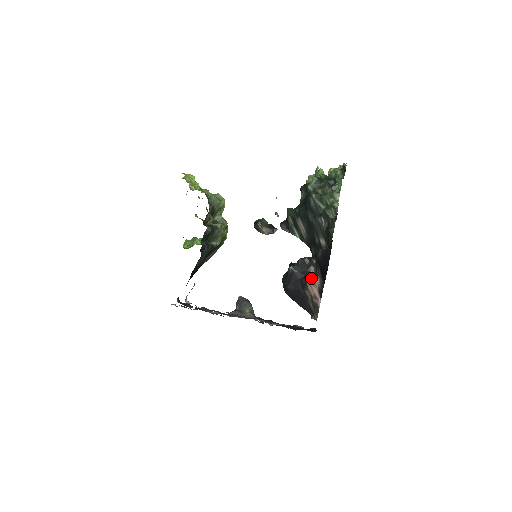
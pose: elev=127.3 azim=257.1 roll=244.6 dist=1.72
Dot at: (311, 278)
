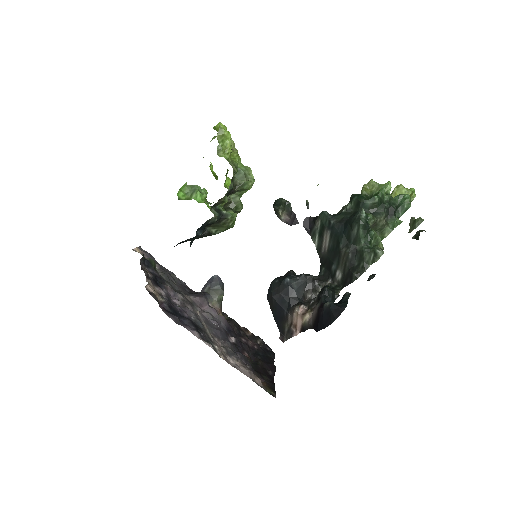
Dot at: (303, 306)
